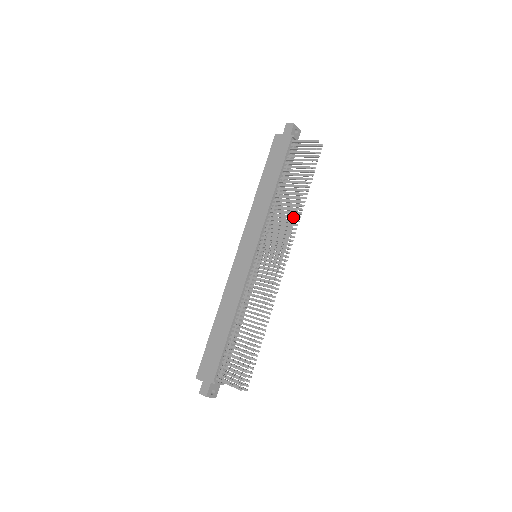
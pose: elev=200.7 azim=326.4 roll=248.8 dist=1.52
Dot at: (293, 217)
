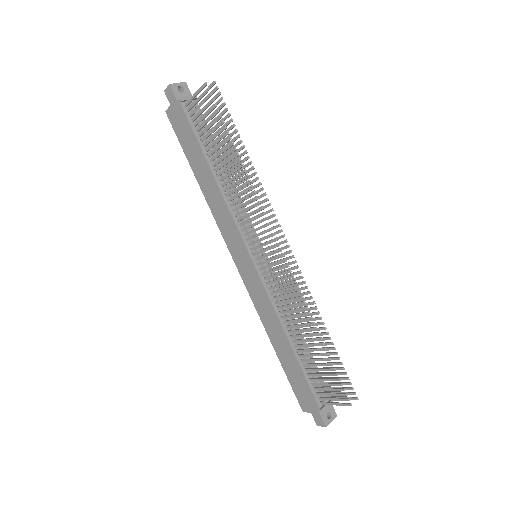
Dot at: (252, 192)
